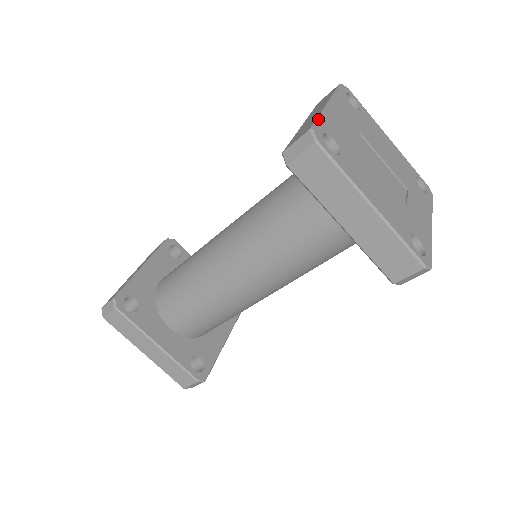
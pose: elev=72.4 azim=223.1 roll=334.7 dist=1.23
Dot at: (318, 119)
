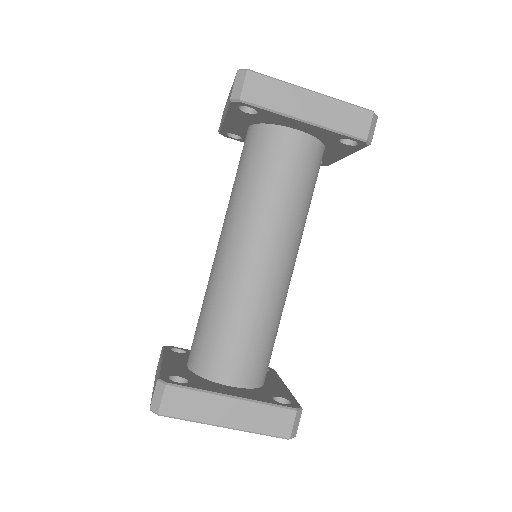
Dot at: occluded
